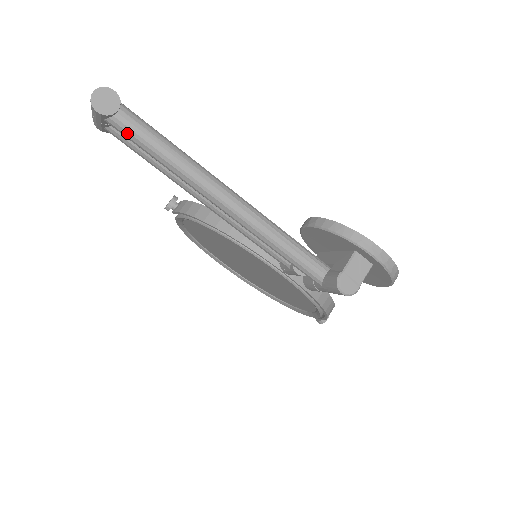
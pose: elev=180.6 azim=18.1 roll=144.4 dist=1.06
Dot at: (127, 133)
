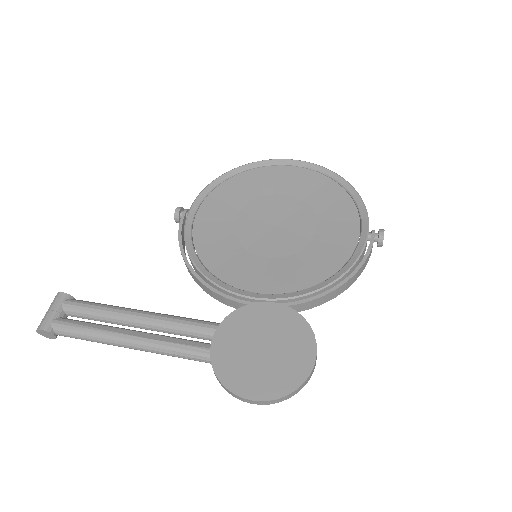
Dot at: occluded
